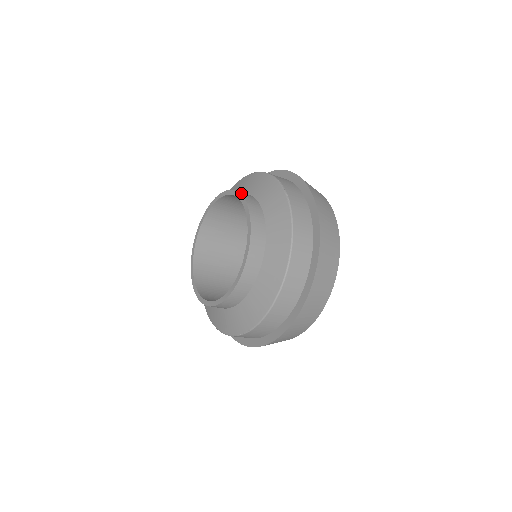
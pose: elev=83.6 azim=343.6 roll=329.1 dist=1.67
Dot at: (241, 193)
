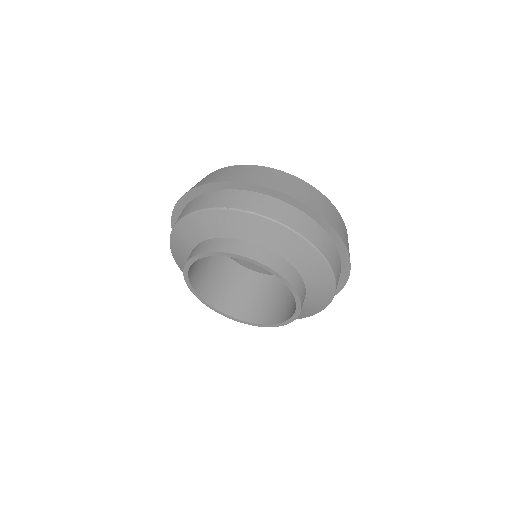
Dot at: (212, 250)
